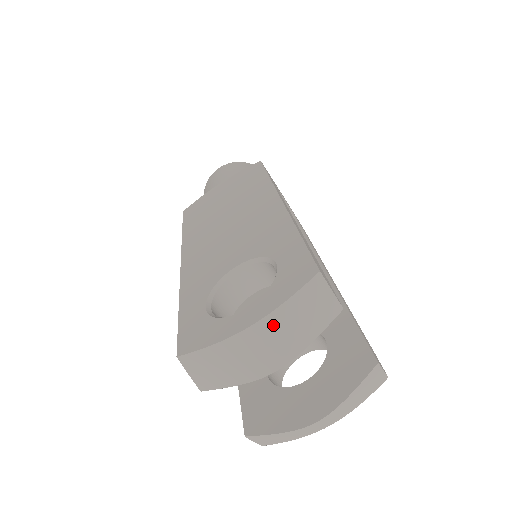
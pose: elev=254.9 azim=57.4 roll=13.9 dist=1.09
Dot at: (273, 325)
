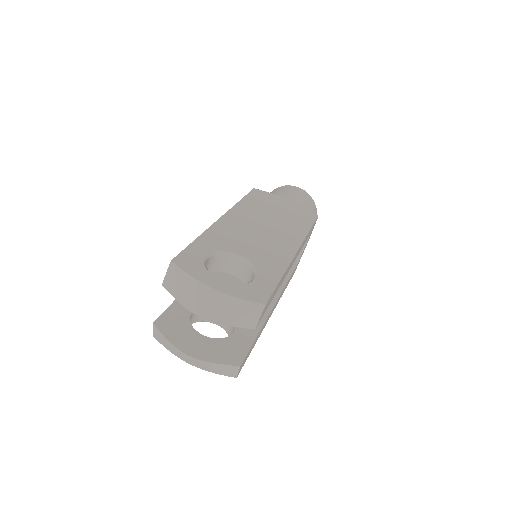
Dot at: (222, 300)
